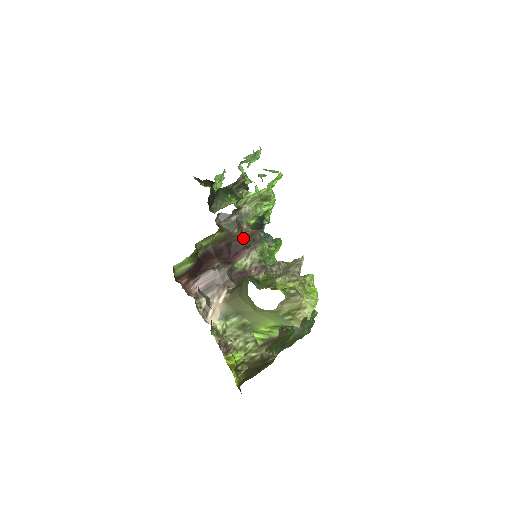
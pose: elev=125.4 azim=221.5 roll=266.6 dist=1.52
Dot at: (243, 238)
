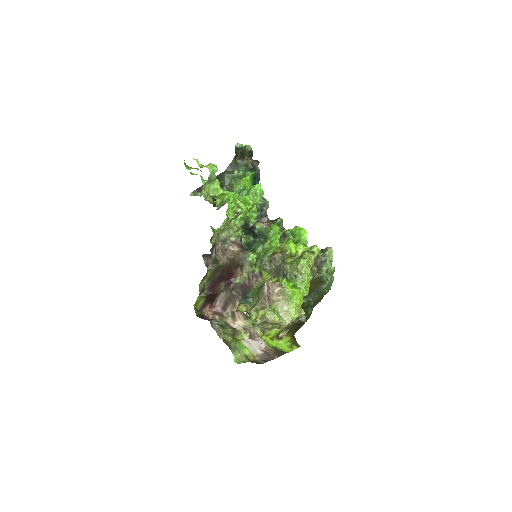
Dot at: (230, 263)
